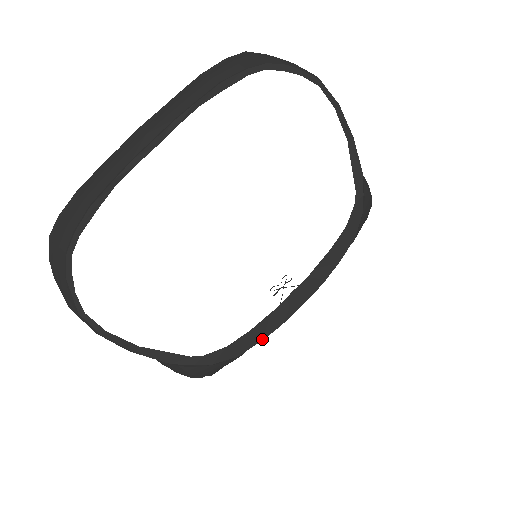
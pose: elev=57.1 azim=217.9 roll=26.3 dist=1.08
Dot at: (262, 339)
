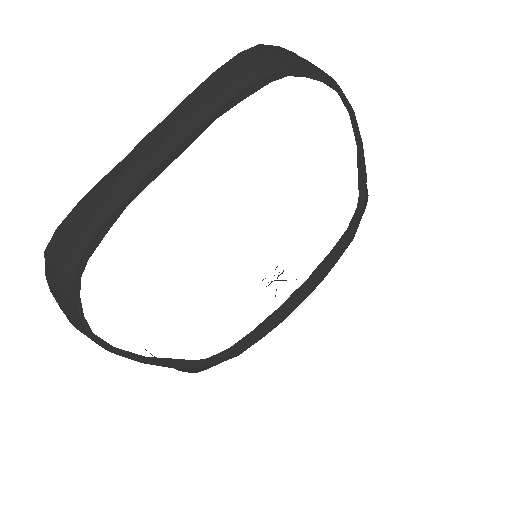
Dot at: (261, 337)
